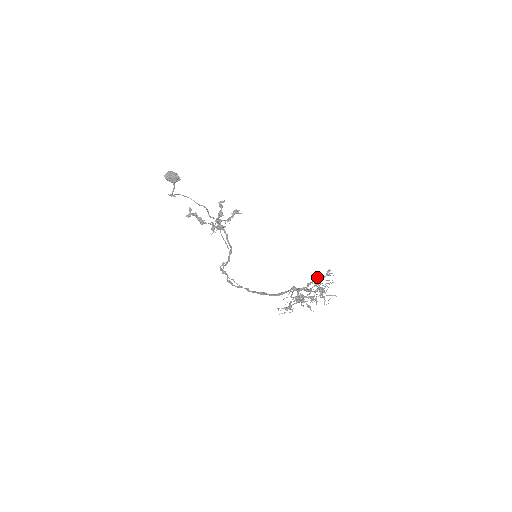
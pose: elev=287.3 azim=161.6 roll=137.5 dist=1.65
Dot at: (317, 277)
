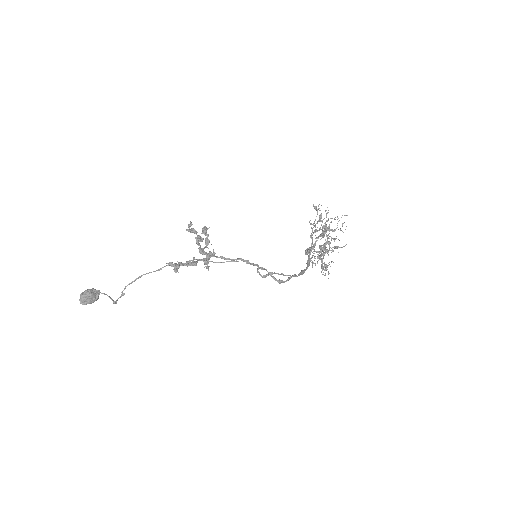
Dot at: occluded
